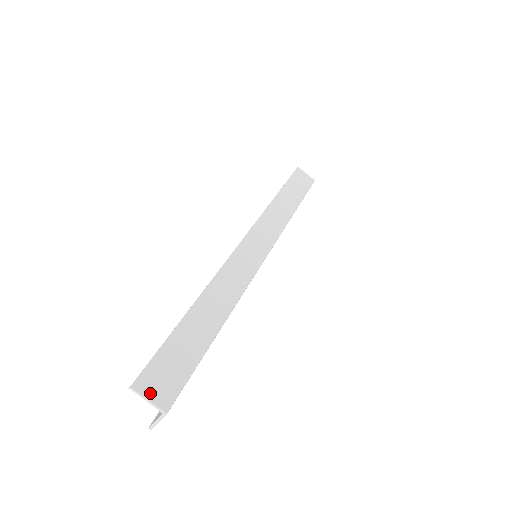
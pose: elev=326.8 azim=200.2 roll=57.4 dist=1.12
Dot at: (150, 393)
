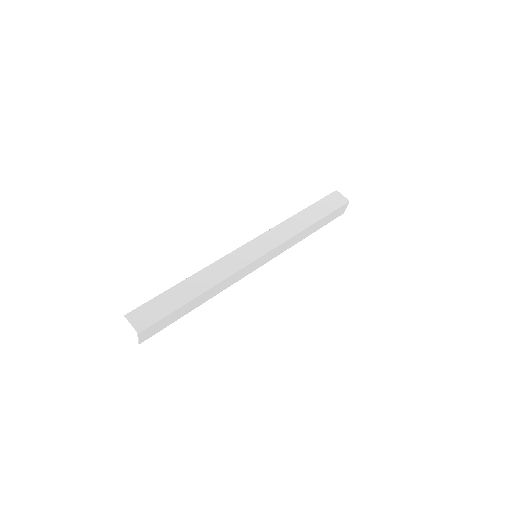
Dot at: (133, 321)
